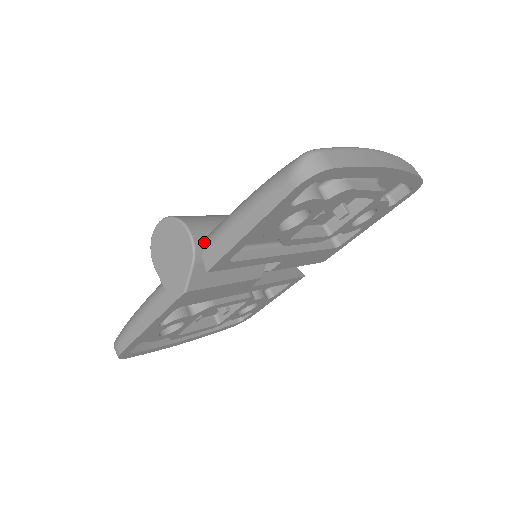
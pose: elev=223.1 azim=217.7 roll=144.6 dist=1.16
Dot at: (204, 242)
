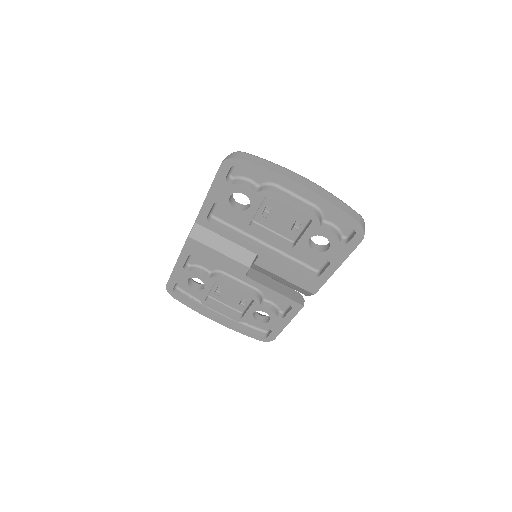
Dot at: occluded
